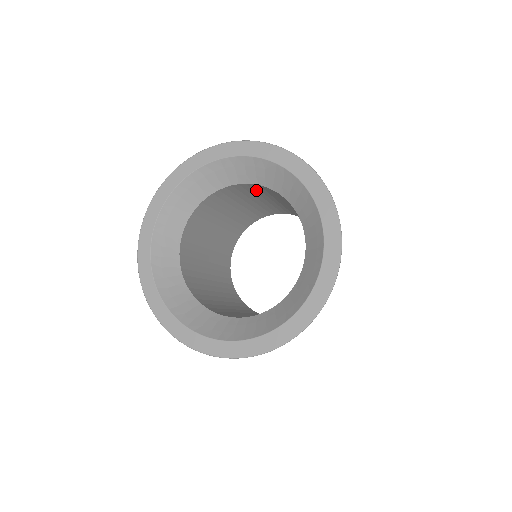
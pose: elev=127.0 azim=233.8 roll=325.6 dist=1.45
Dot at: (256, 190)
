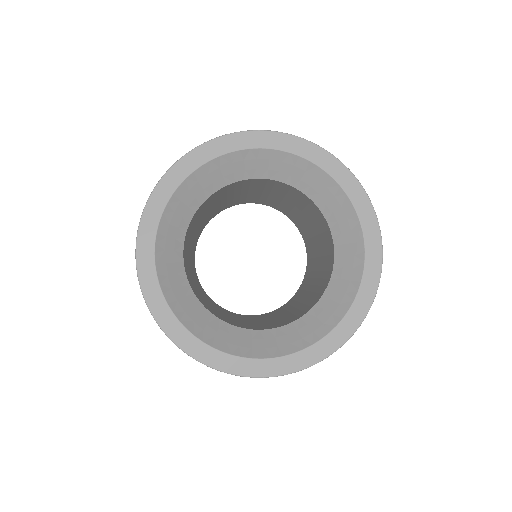
Dot at: (319, 220)
